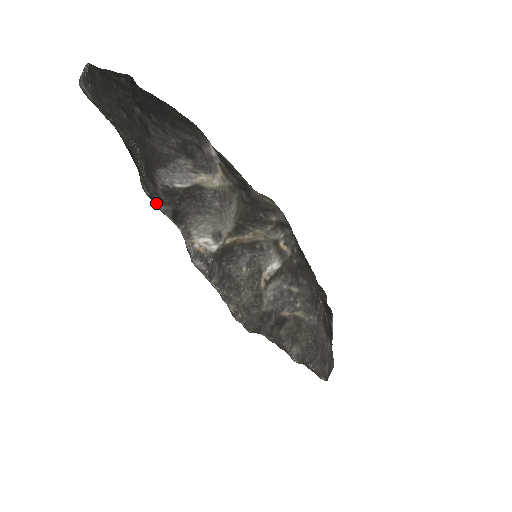
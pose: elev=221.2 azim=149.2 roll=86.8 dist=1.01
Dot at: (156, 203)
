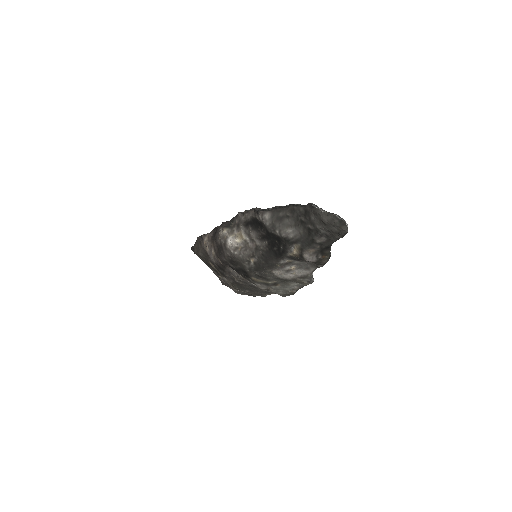
Dot at: occluded
